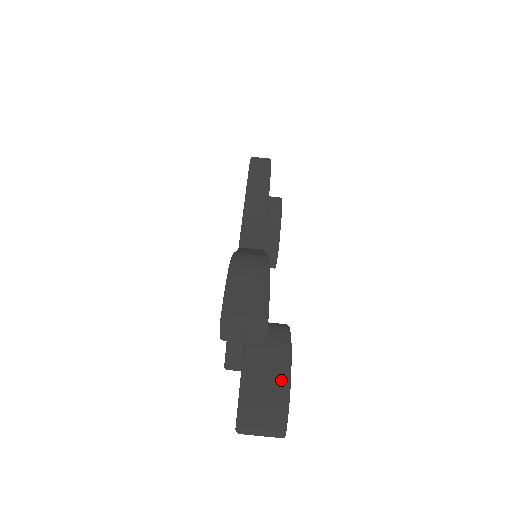
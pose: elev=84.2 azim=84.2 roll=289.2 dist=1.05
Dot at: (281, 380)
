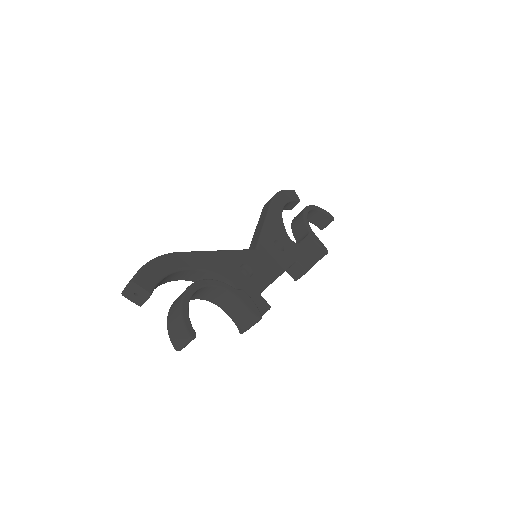
Dot at: (178, 308)
